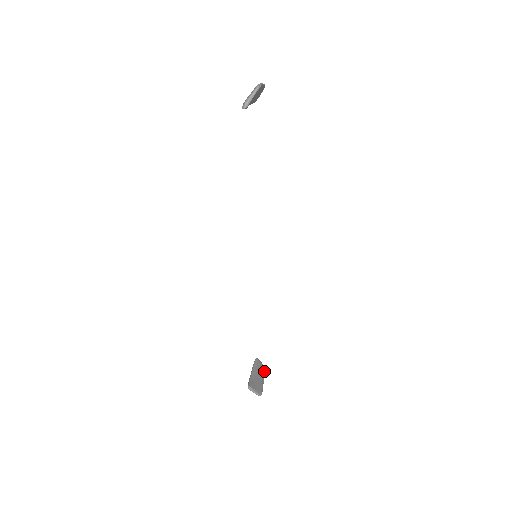
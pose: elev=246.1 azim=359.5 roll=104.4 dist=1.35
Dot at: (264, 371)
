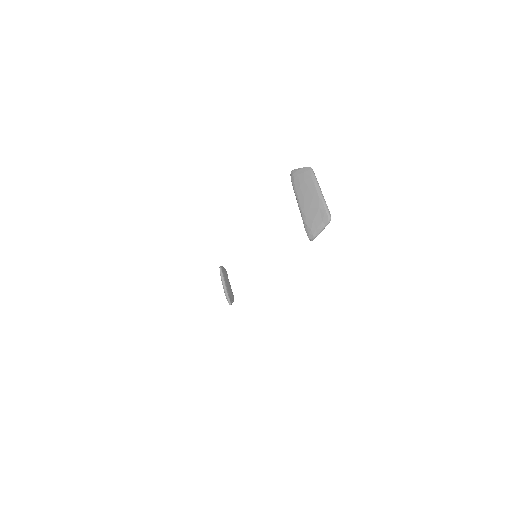
Dot at: (226, 273)
